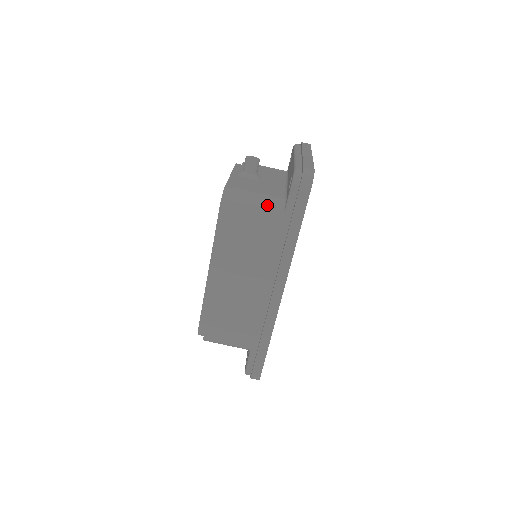
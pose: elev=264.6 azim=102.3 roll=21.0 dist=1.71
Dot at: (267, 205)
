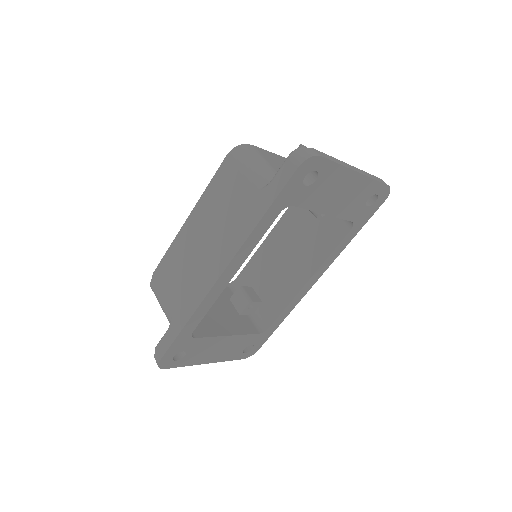
Dot at: (260, 171)
